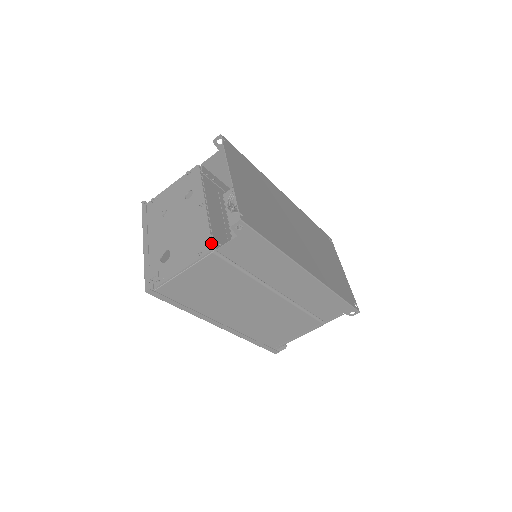
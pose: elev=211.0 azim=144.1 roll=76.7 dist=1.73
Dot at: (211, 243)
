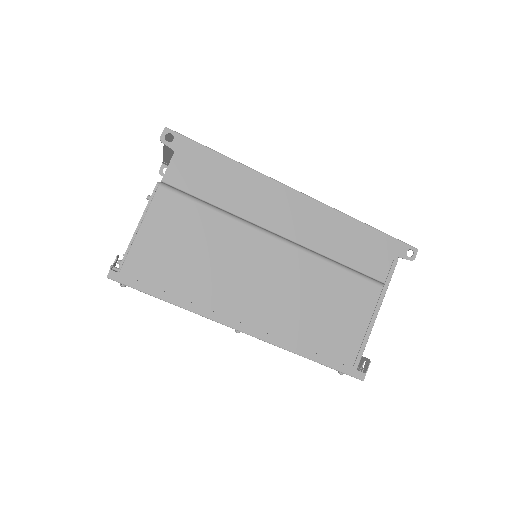
Dot at: occluded
